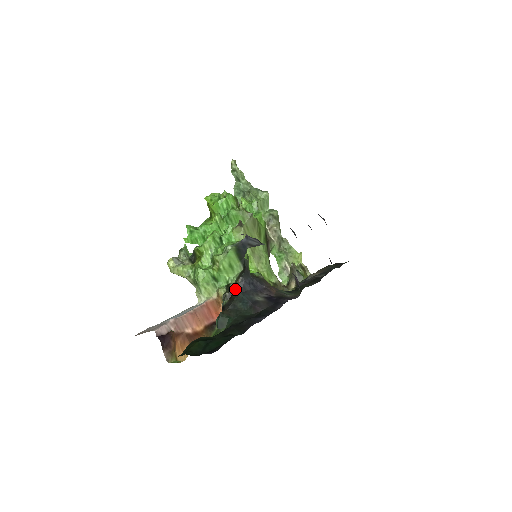
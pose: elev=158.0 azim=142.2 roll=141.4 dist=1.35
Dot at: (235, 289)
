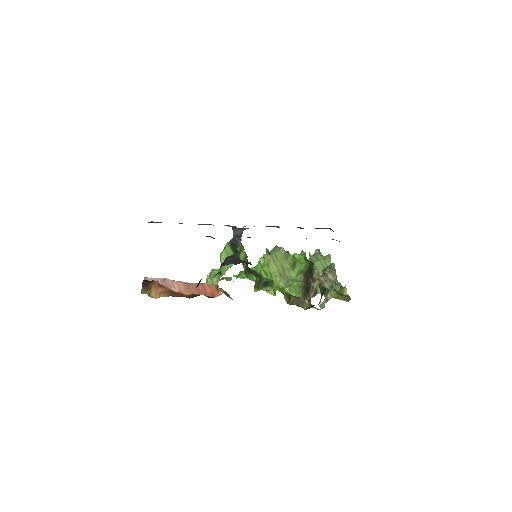
Dot at: occluded
